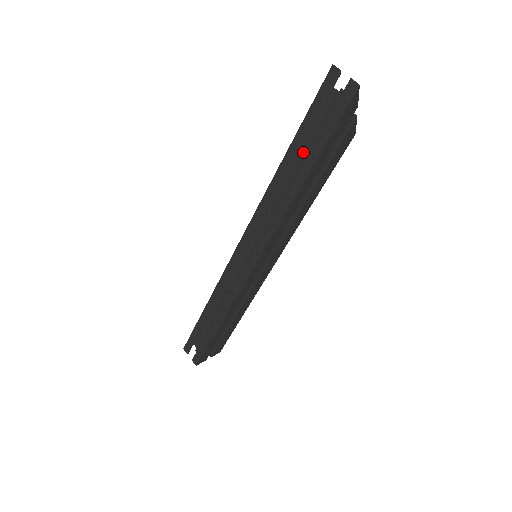
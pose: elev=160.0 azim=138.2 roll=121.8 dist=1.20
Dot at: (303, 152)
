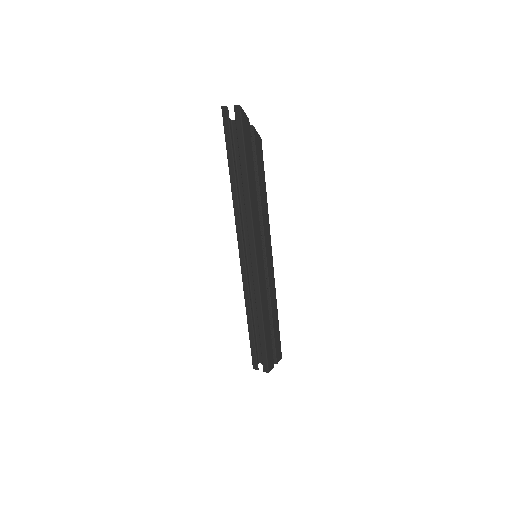
Dot at: (239, 167)
